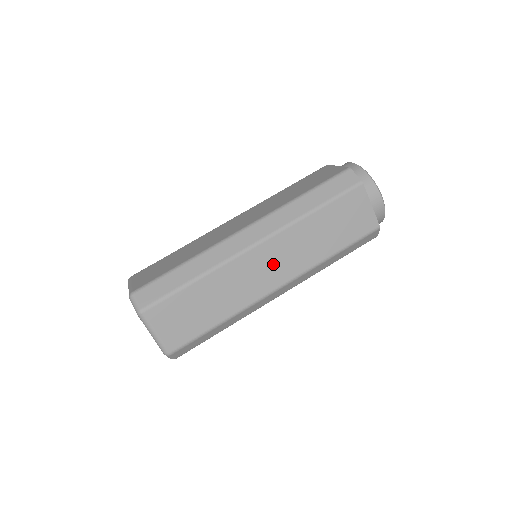
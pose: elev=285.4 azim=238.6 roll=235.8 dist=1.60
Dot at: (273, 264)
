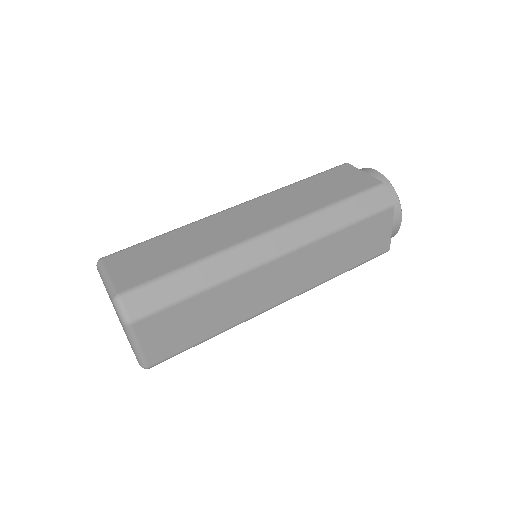
Dot at: (256, 216)
